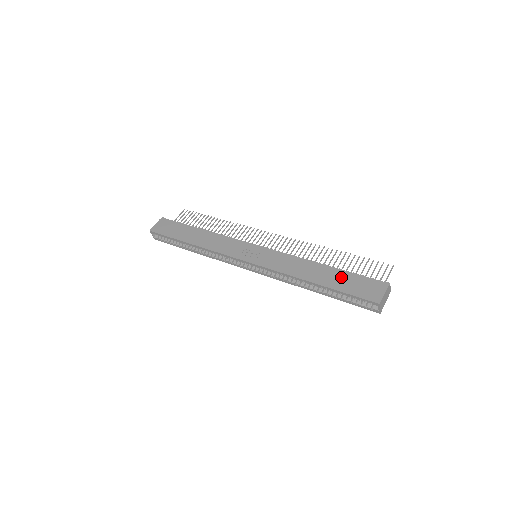
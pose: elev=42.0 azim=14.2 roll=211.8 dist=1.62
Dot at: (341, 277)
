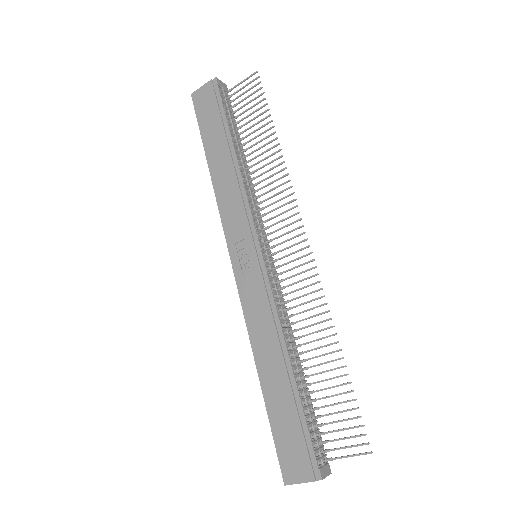
Dot at: (287, 406)
